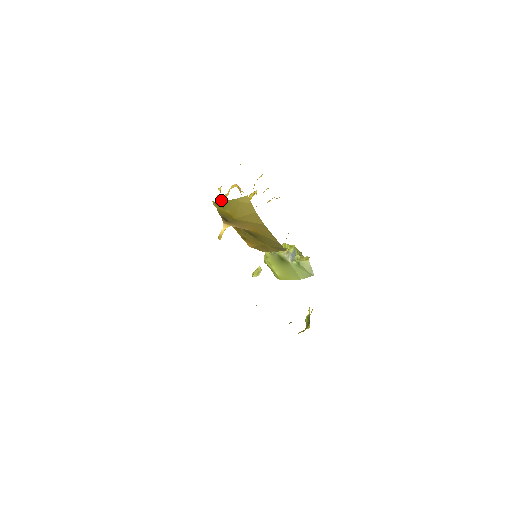
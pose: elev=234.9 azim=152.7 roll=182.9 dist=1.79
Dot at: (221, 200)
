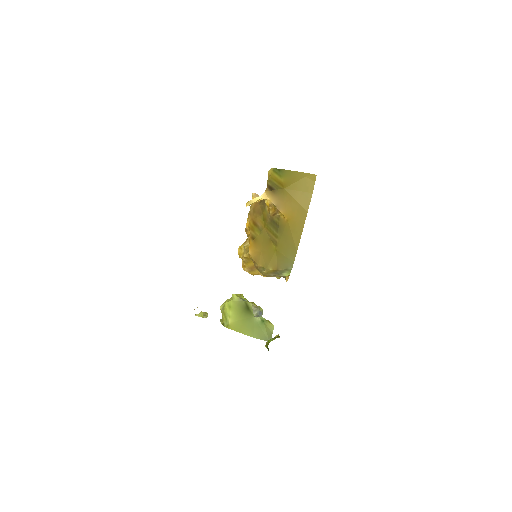
Dot at: occluded
